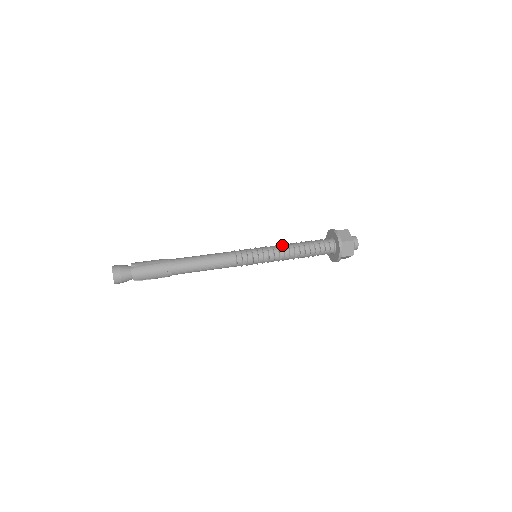
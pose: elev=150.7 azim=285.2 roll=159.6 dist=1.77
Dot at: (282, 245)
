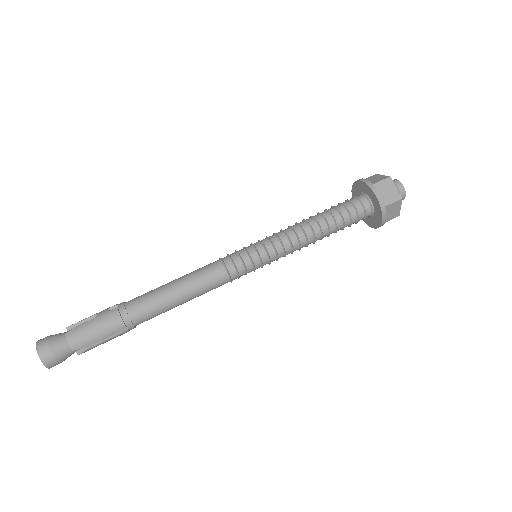
Dot at: (299, 244)
